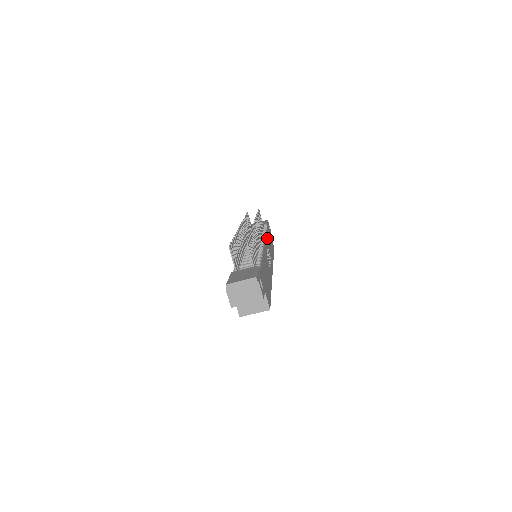
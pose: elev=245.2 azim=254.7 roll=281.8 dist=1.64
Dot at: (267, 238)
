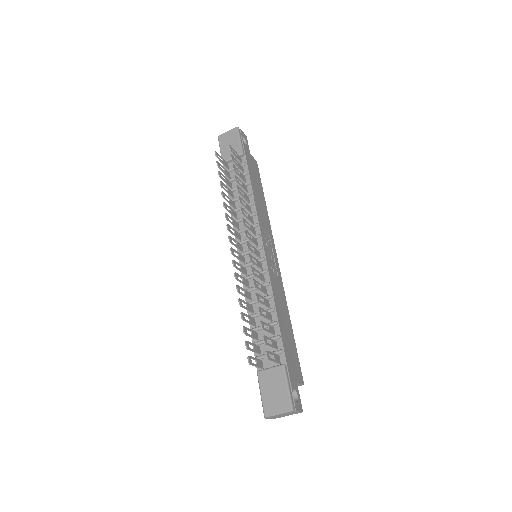
Dot at: (256, 204)
